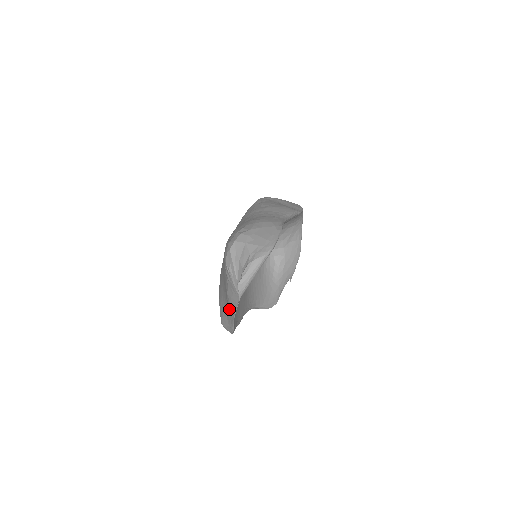
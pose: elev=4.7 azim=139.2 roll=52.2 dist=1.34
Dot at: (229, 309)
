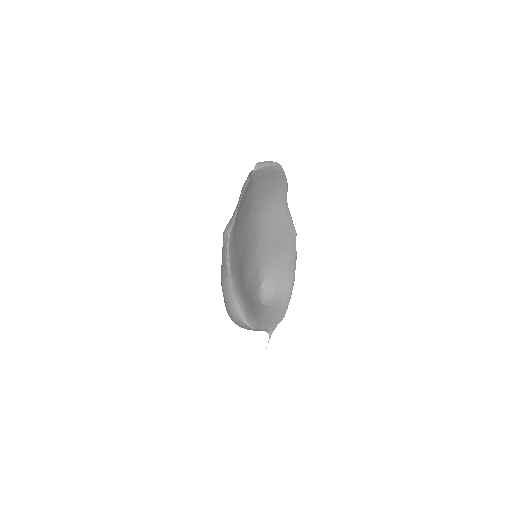
Dot at: (240, 197)
